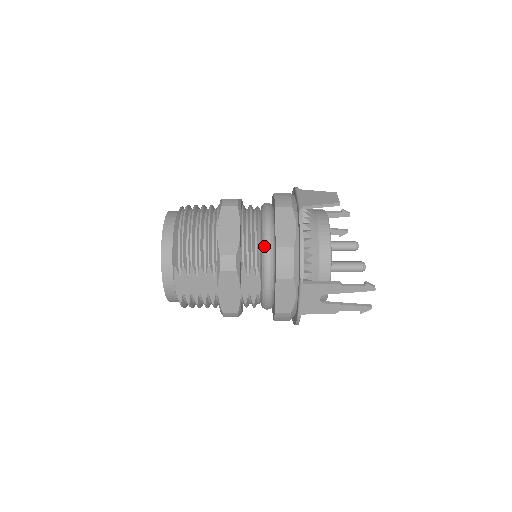
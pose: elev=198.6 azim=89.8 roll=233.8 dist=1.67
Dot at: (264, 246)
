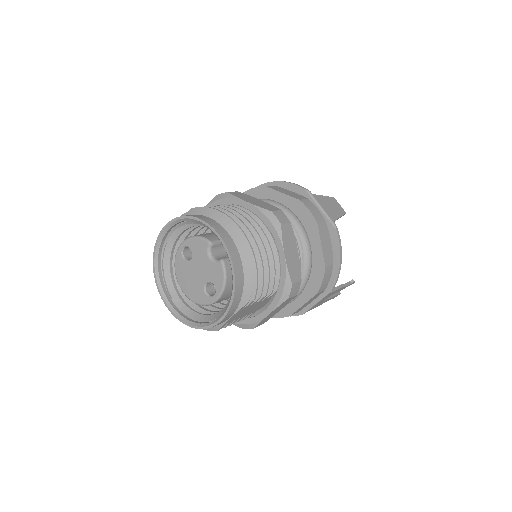
Dot at: (308, 263)
